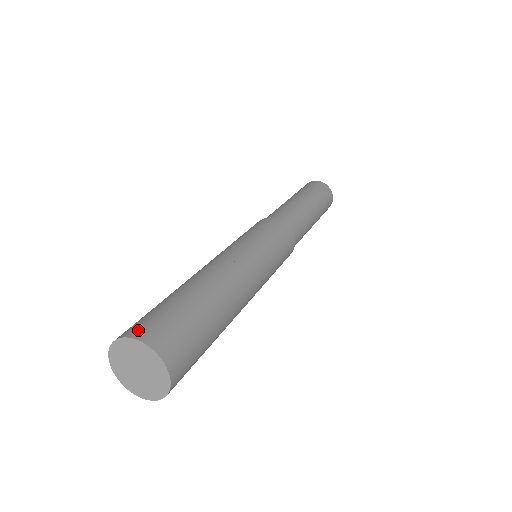
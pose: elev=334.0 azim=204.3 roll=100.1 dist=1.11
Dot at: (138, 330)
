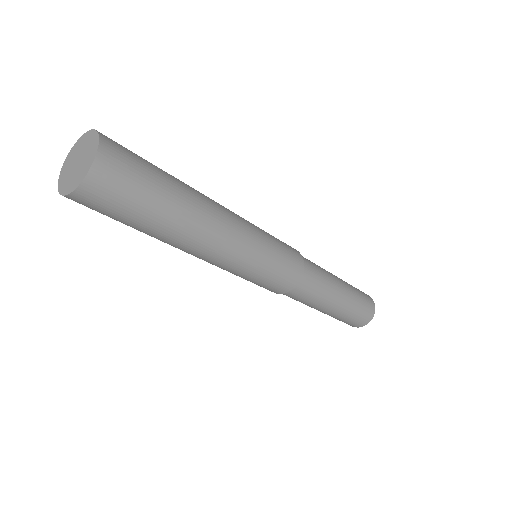
Dot at: occluded
